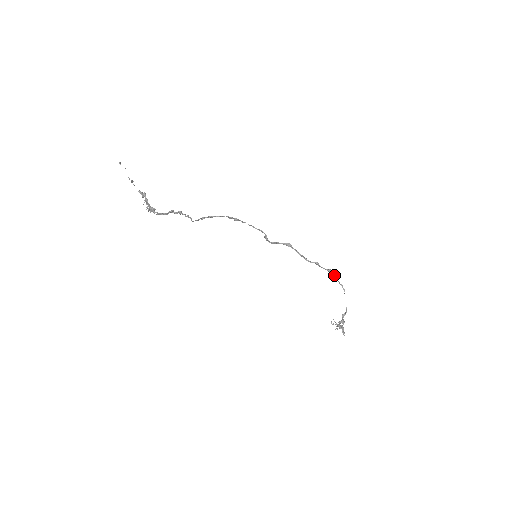
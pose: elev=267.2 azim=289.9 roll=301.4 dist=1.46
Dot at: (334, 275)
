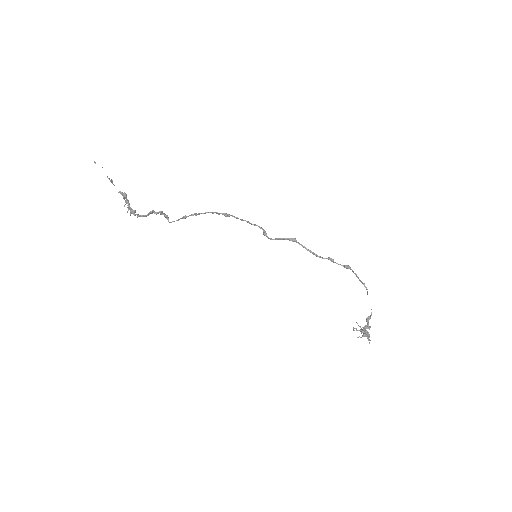
Dot at: (353, 271)
